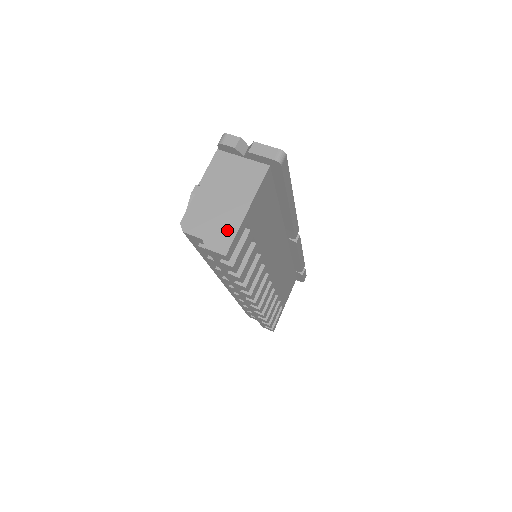
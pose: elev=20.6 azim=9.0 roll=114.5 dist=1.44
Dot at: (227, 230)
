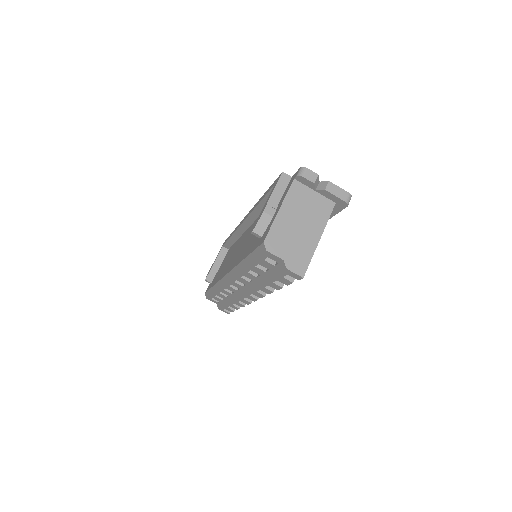
Dot at: (304, 255)
